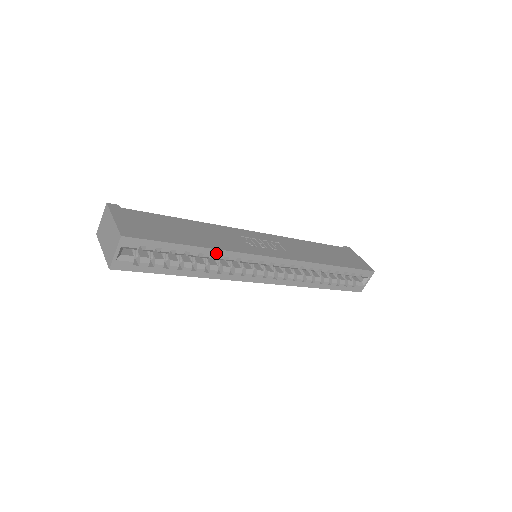
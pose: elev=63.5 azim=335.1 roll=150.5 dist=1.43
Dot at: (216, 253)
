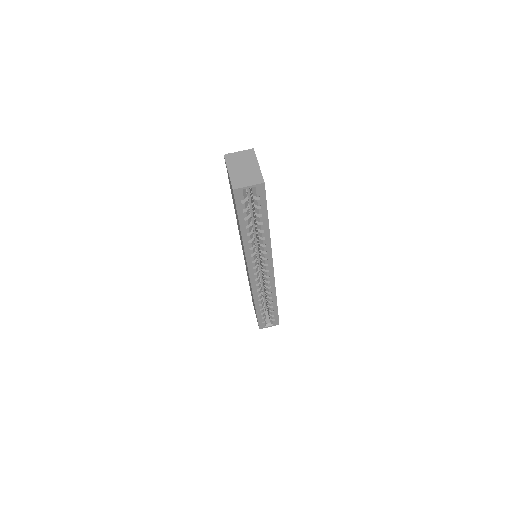
Dot at: (267, 238)
